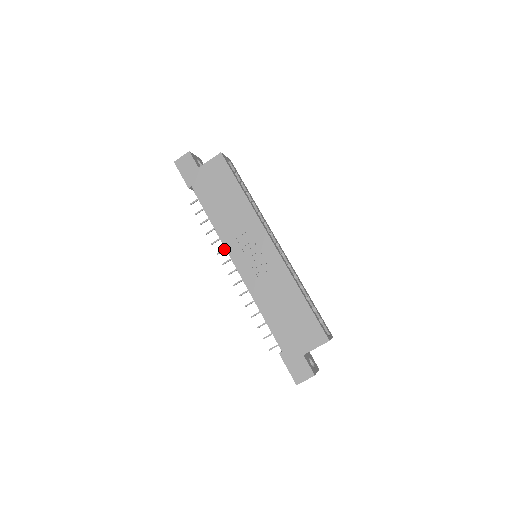
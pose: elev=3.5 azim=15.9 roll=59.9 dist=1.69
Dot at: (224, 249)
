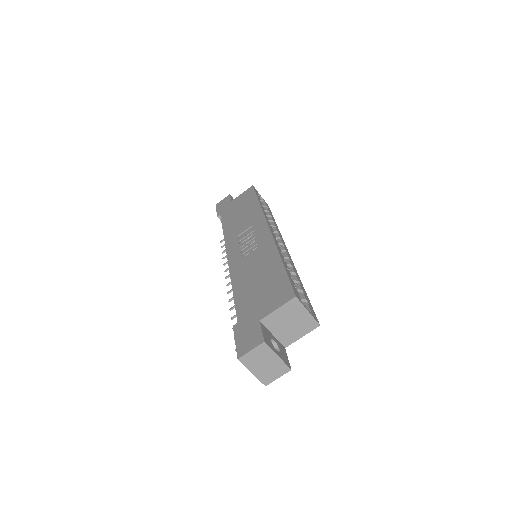
Dot at: occluded
